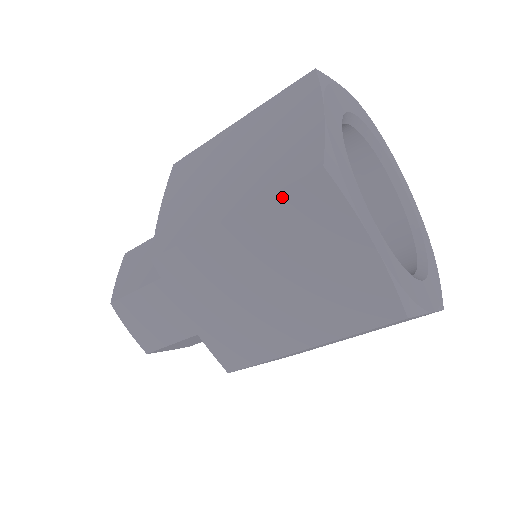
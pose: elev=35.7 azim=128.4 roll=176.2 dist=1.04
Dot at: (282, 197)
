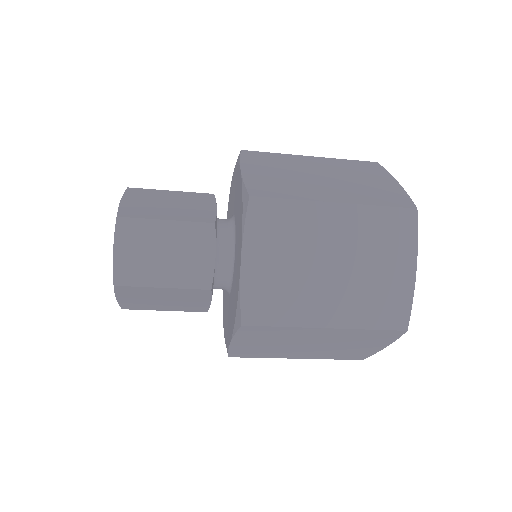
Dot at: (371, 331)
